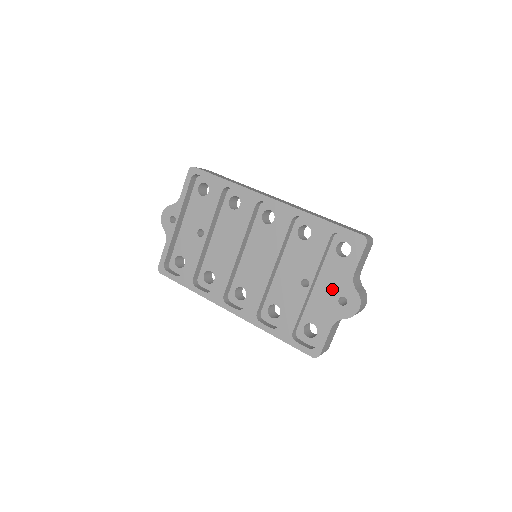
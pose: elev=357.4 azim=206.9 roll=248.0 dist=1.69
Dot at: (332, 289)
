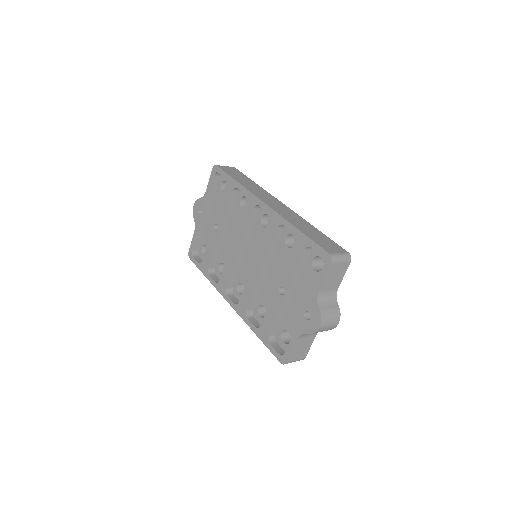
Dot at: (305, 301)
